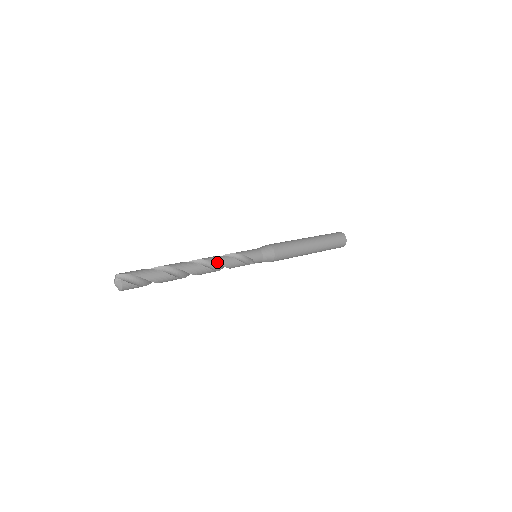
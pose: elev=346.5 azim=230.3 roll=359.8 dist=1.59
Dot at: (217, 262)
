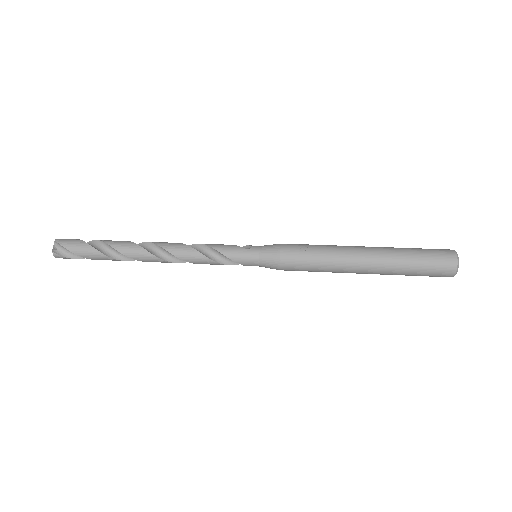
Dot at: (180, 257)
